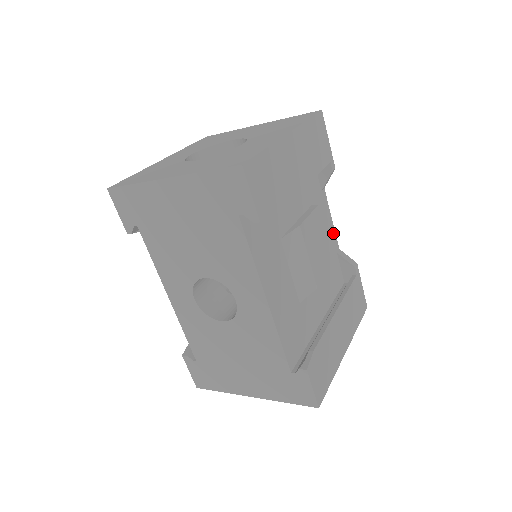
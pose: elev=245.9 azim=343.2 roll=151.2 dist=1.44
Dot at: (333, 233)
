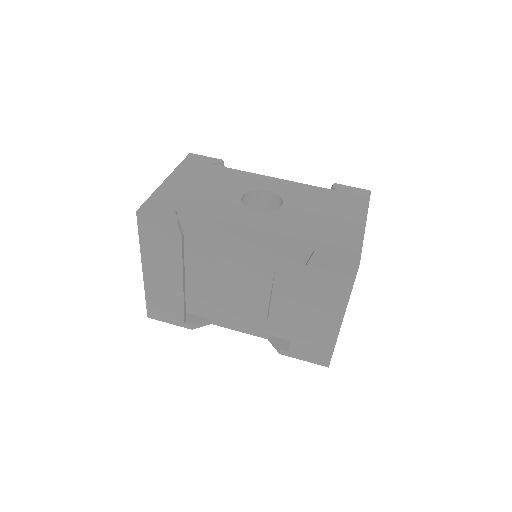
Dot at: occluded
